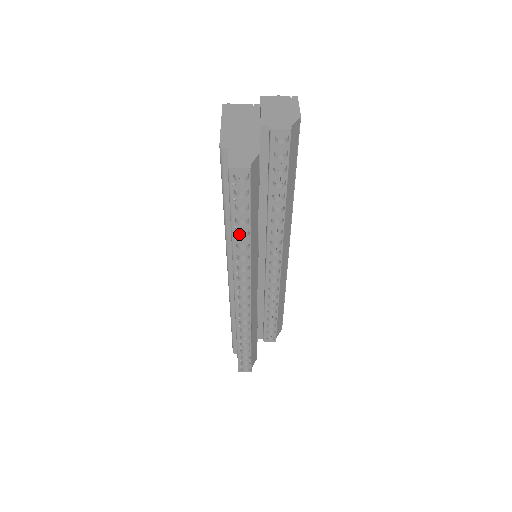
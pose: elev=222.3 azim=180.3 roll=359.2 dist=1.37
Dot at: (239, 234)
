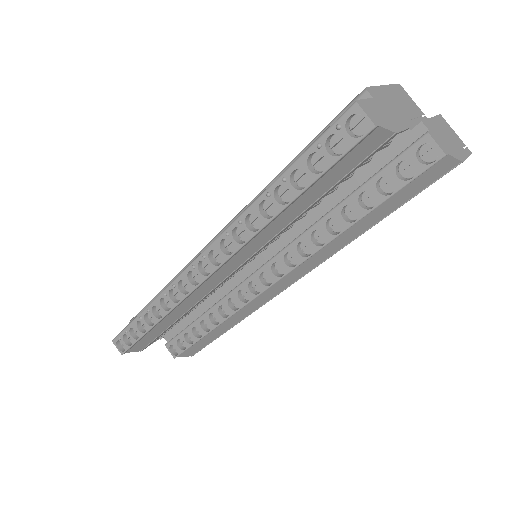
Dot at: (277, 194)
